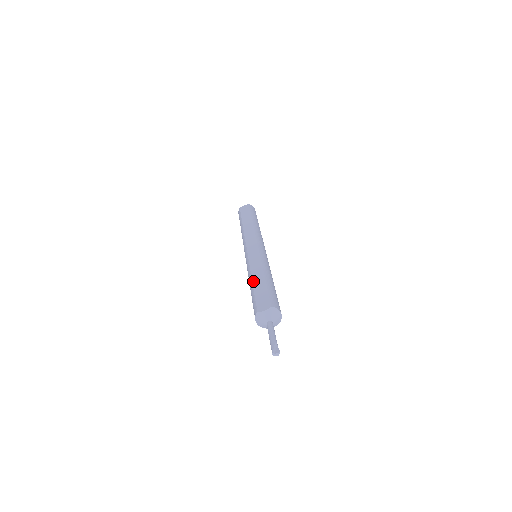
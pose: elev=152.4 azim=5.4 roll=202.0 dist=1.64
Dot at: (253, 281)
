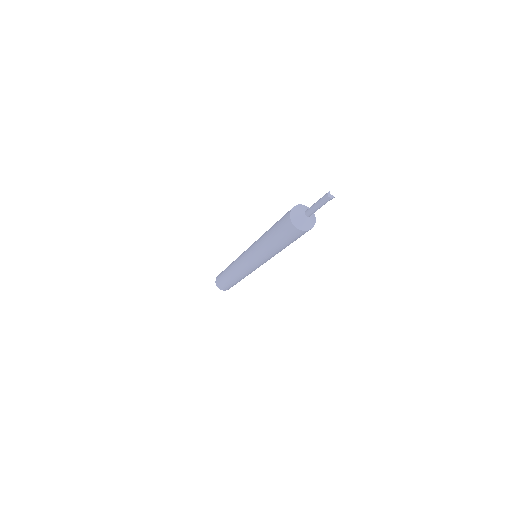
Dot at: occluded
